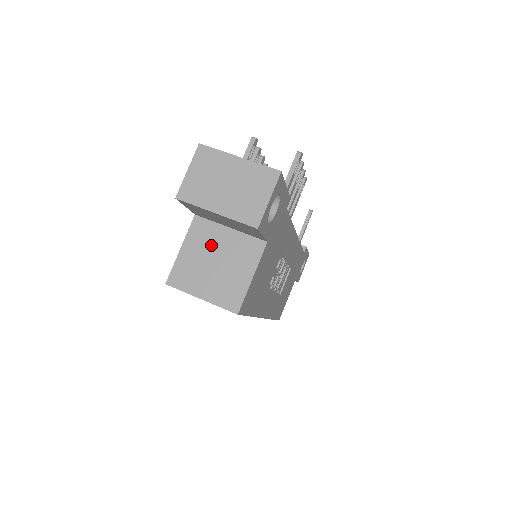
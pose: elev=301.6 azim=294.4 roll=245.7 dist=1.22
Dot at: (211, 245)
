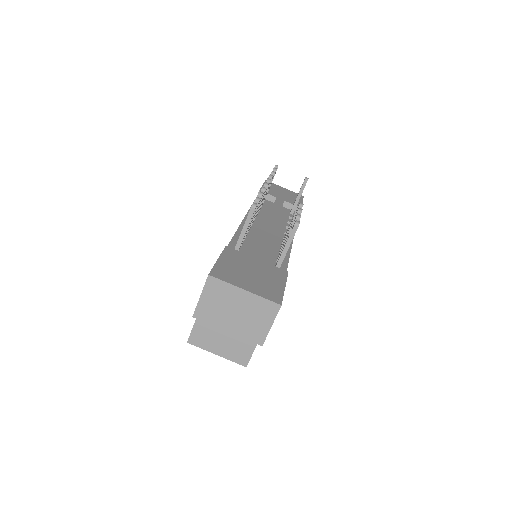
Dot at: occluded
